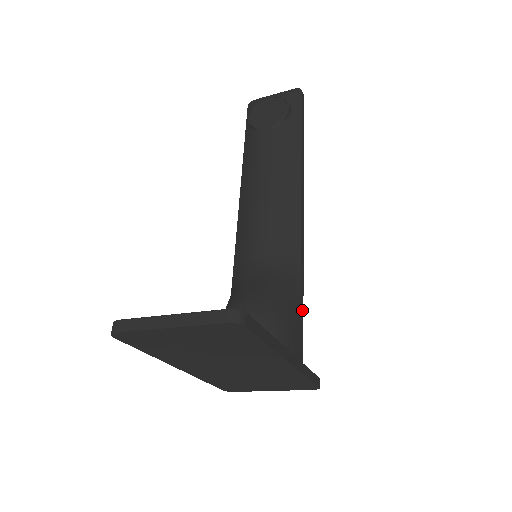
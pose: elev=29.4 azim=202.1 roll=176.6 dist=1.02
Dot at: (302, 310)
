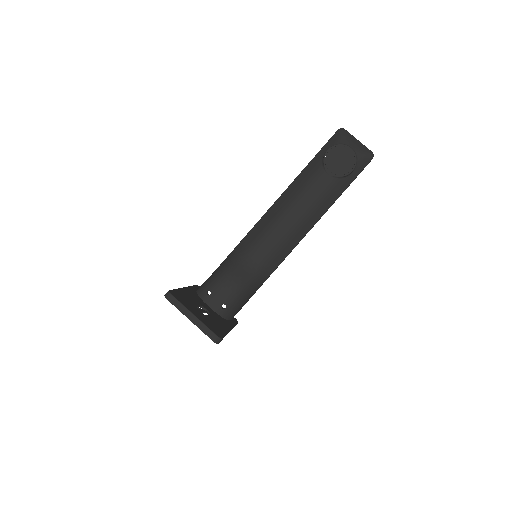
Dot at: occluded
